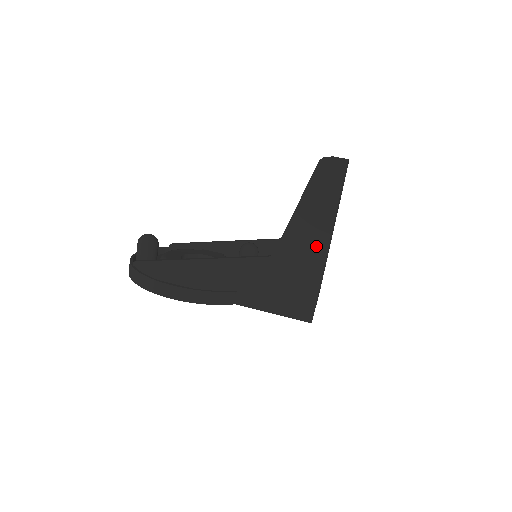
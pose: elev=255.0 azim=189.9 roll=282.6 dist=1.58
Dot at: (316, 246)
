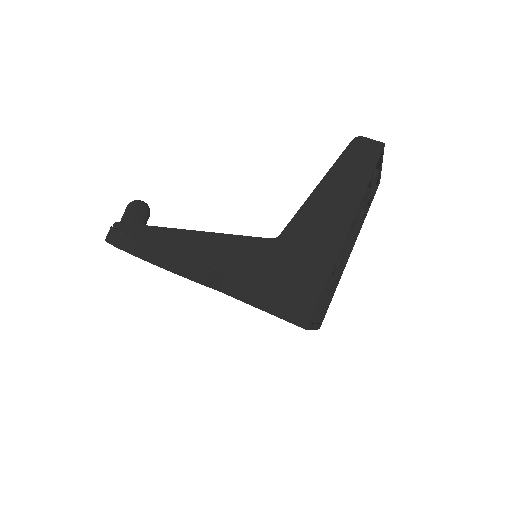
Dot at: (331, 234)
